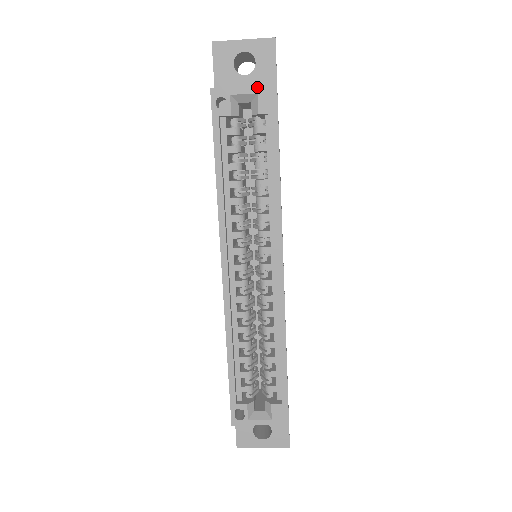
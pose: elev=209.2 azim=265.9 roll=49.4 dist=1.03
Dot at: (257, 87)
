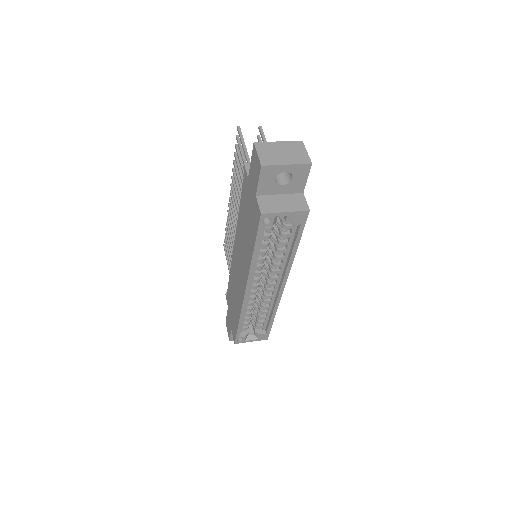
Dot at: (295, 212)
